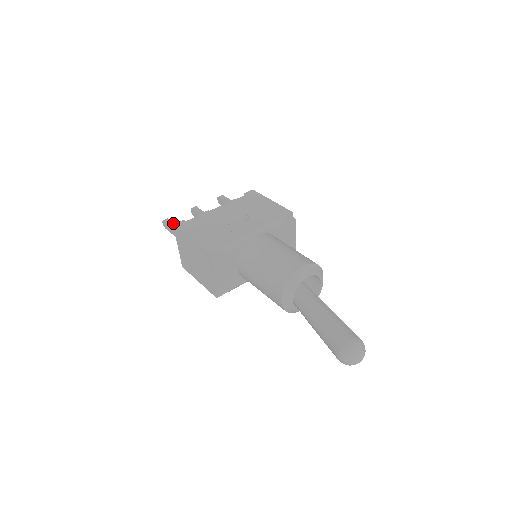
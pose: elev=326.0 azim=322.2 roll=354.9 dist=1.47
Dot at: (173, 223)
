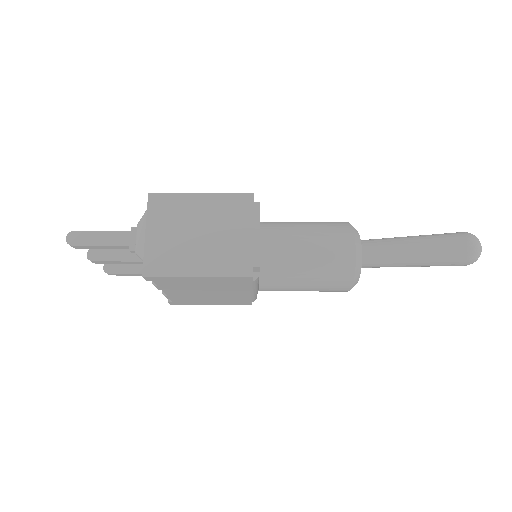
Dot at: (97, 233)
